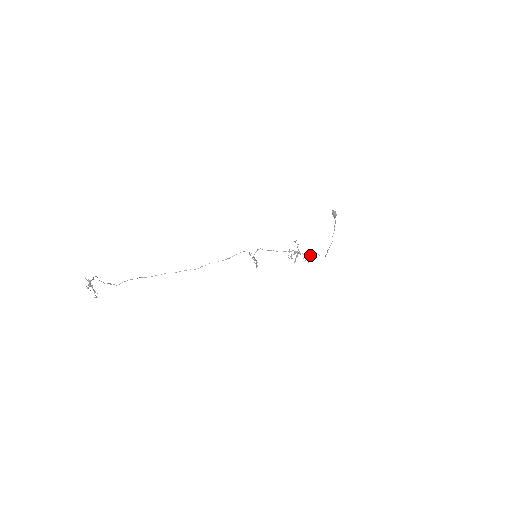
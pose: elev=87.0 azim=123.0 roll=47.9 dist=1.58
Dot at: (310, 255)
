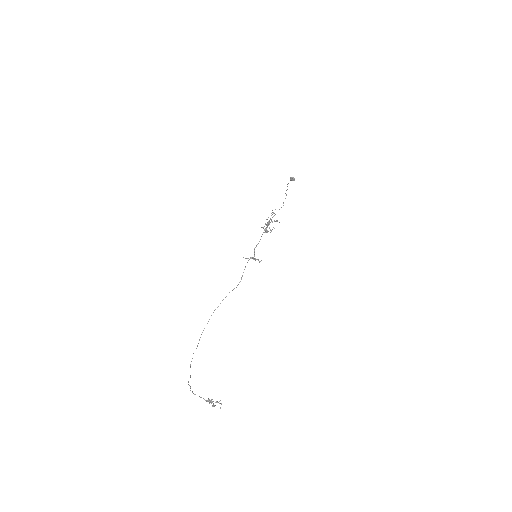
Dot at: (273, 216)
